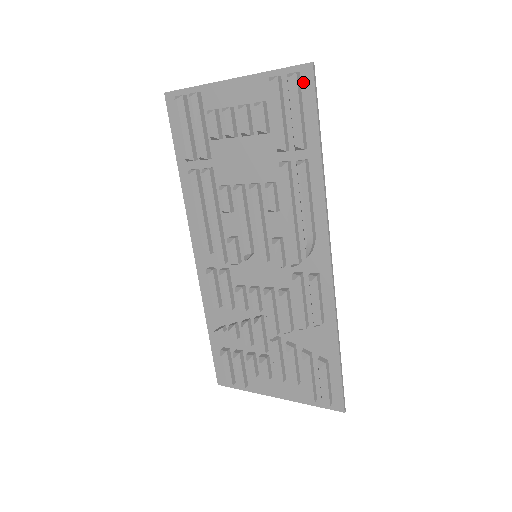
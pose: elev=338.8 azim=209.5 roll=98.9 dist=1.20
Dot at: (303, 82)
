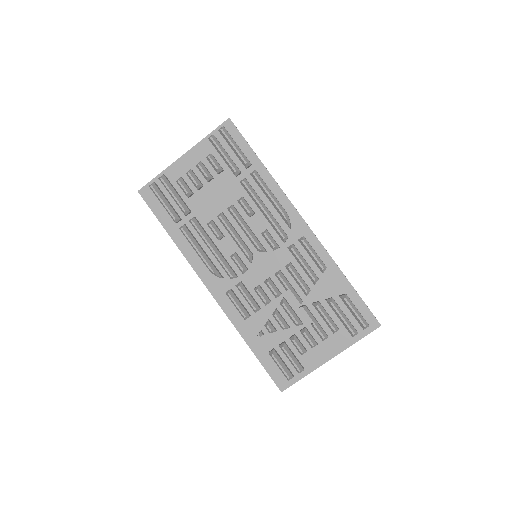
Dot at: (229, 131)
